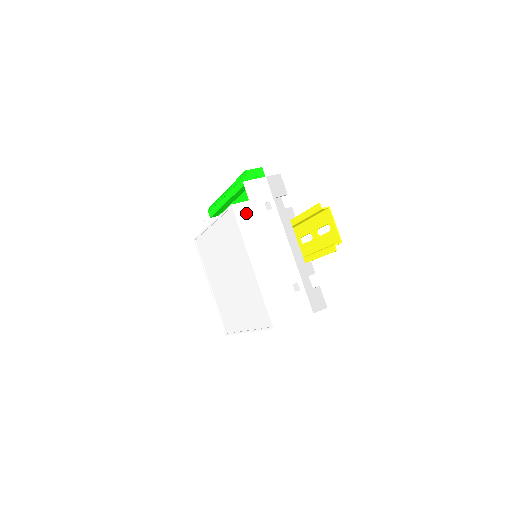
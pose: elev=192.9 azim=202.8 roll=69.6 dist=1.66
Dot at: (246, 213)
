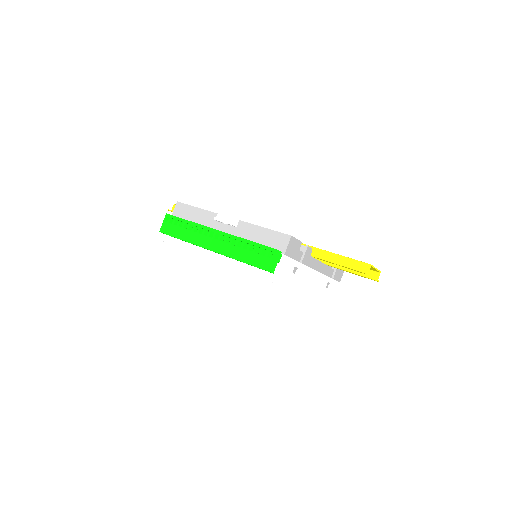
Dot at: (286, 298)
